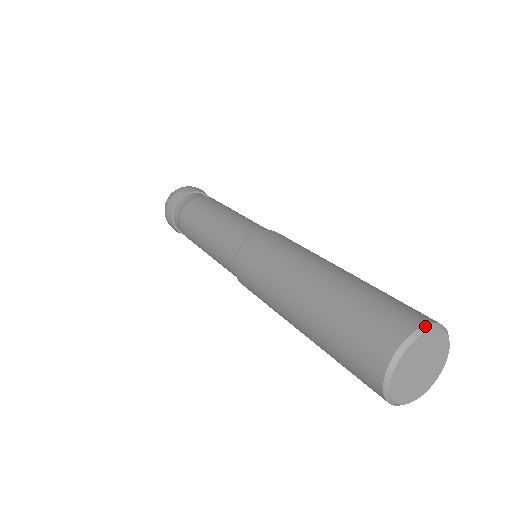
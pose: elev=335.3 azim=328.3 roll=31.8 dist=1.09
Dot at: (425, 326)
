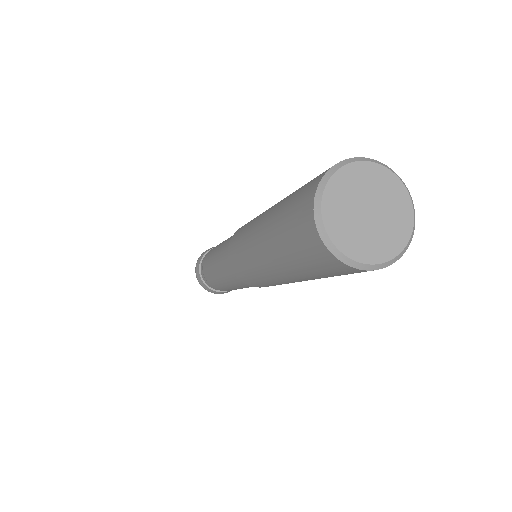
Dot at: (346, 160)
